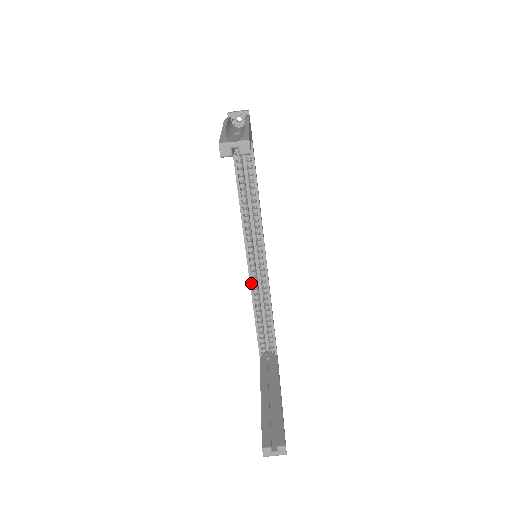
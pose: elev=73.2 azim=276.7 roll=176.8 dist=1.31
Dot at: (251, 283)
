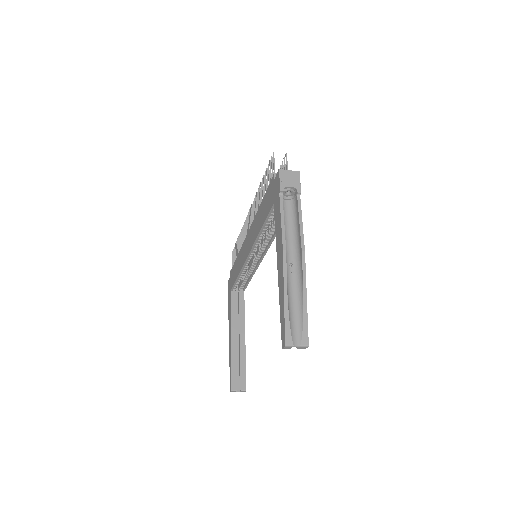
Dot at: (244, 266)
